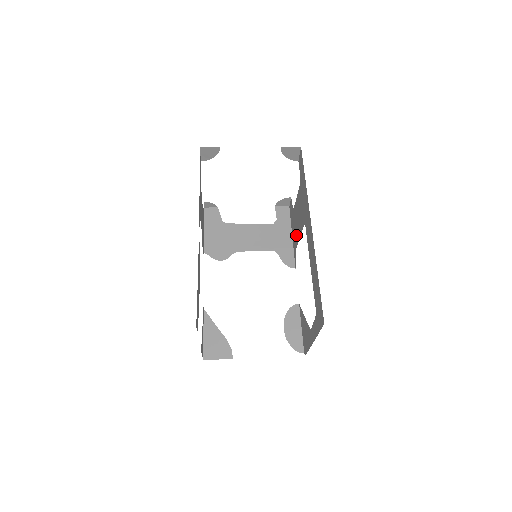
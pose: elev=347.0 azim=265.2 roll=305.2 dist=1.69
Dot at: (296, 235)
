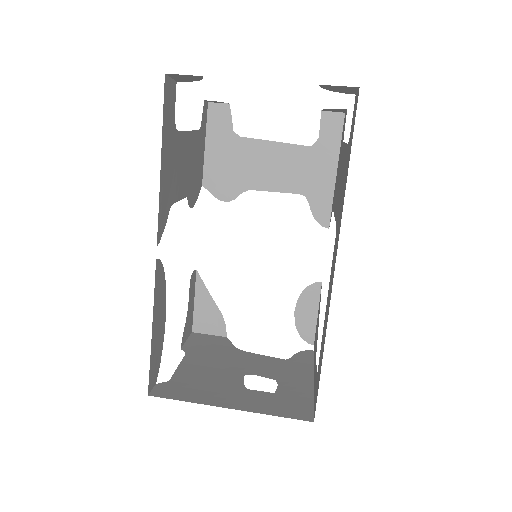
Dot at: occluded
